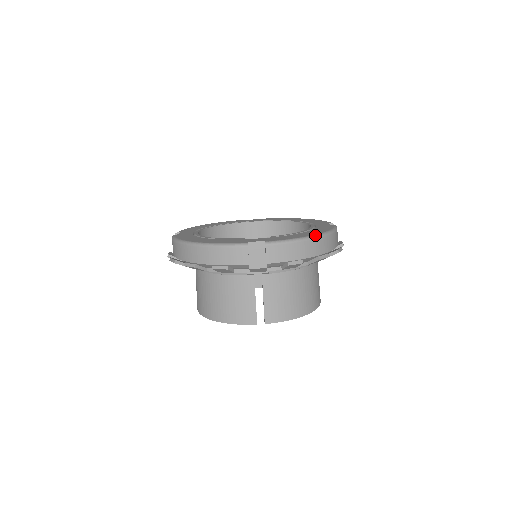
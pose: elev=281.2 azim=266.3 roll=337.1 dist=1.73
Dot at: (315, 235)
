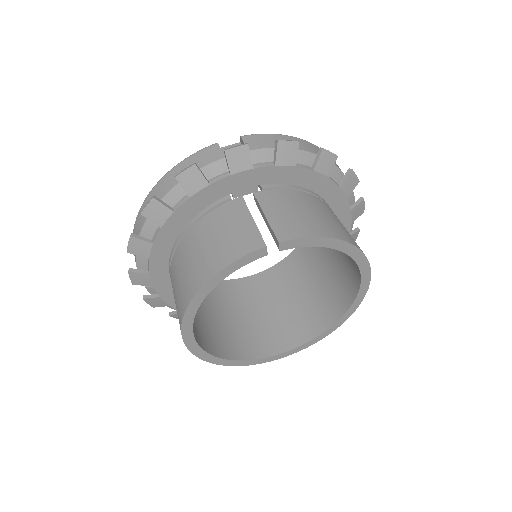
Dot at: occluded
